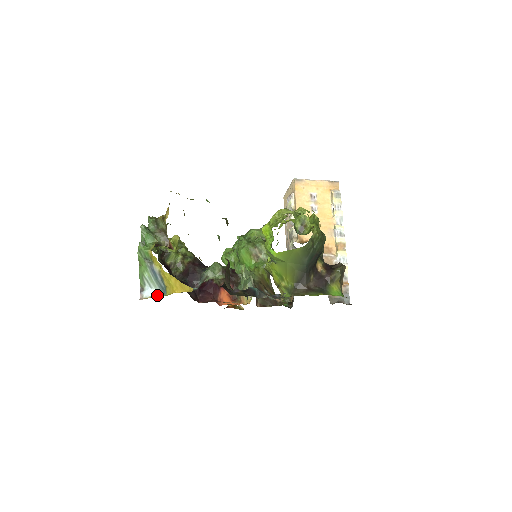
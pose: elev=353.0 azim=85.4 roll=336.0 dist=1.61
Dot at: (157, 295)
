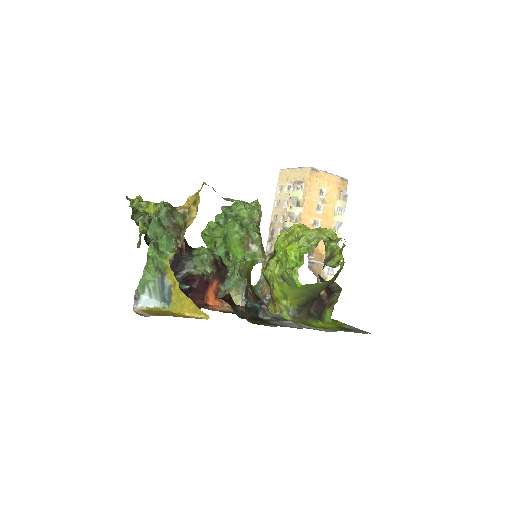
Dot at: (155, 306)
